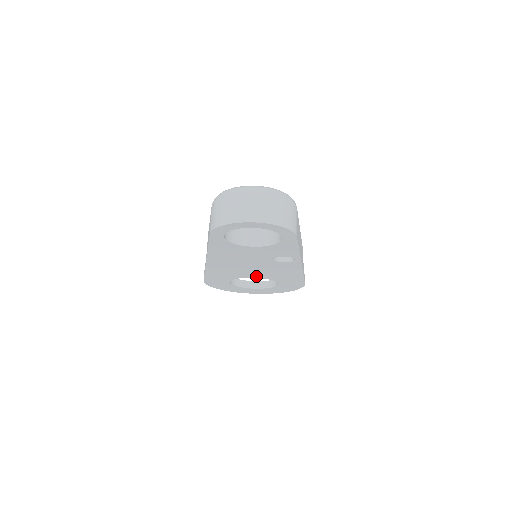
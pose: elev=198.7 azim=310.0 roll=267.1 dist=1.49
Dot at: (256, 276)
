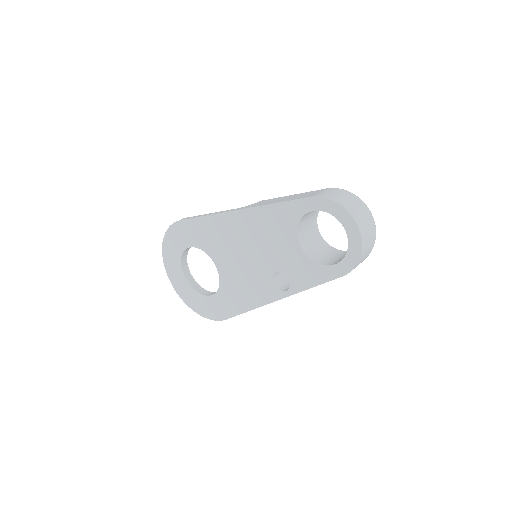
Dot at: (221, 268)
